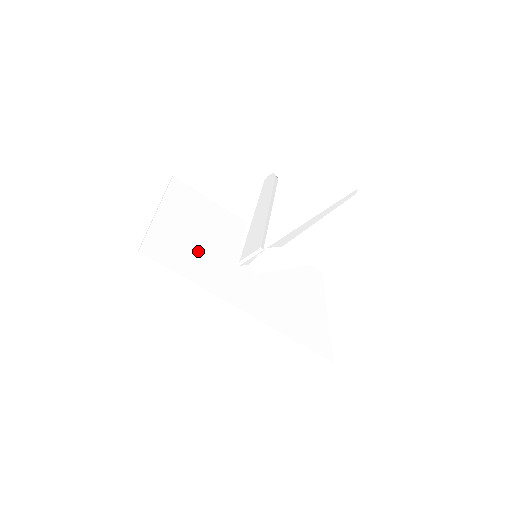
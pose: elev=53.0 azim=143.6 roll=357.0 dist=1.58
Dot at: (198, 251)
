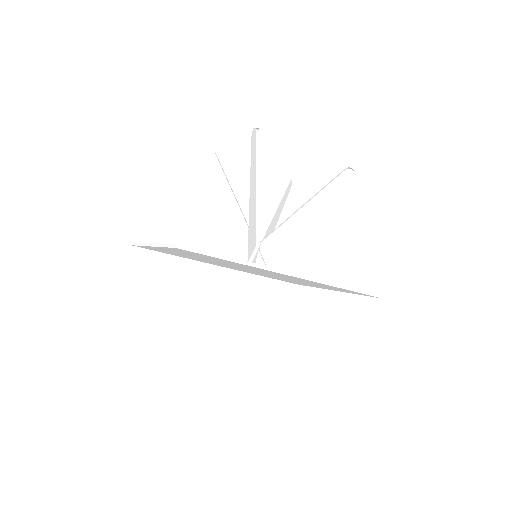
Dot at: occluded
